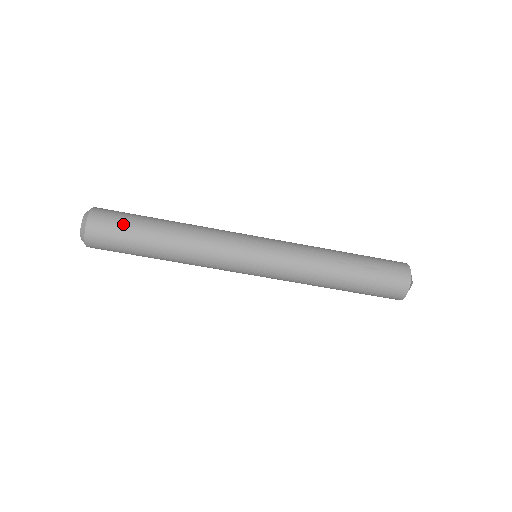
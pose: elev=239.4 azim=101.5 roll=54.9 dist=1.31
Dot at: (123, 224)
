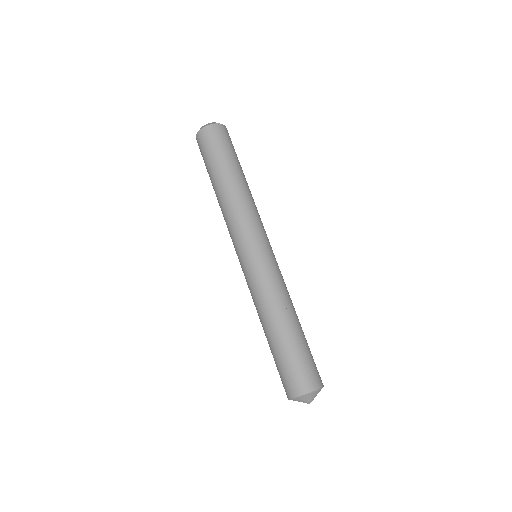
Dot at: occluded
